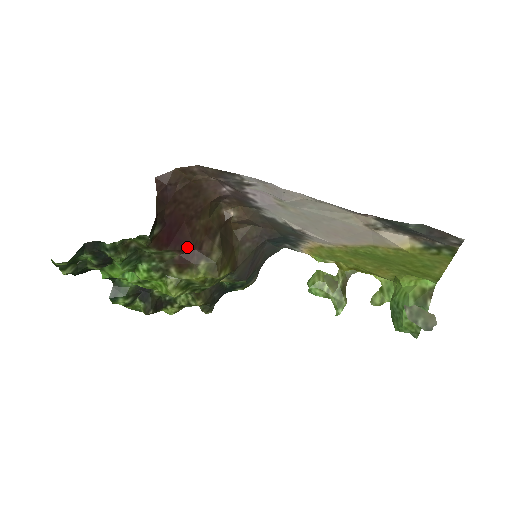
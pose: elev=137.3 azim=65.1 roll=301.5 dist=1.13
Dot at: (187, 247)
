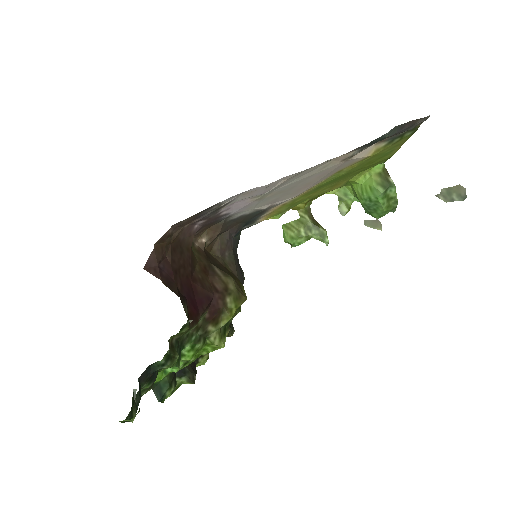
Dot at: (209, 299)
